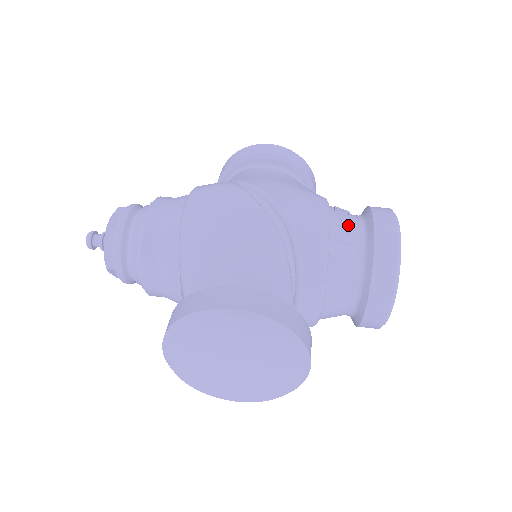
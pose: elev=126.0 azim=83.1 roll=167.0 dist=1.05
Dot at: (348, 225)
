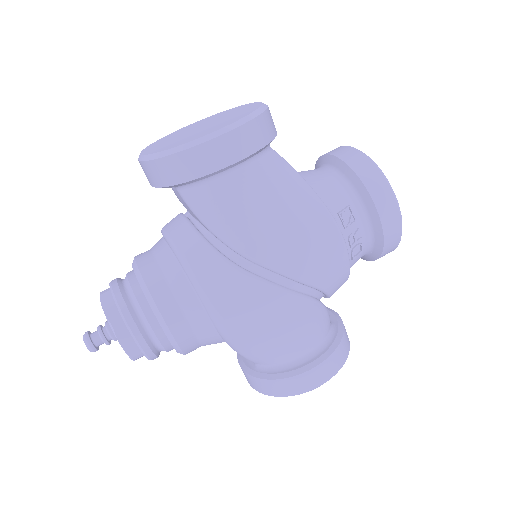
Dot at: (358, 235)
